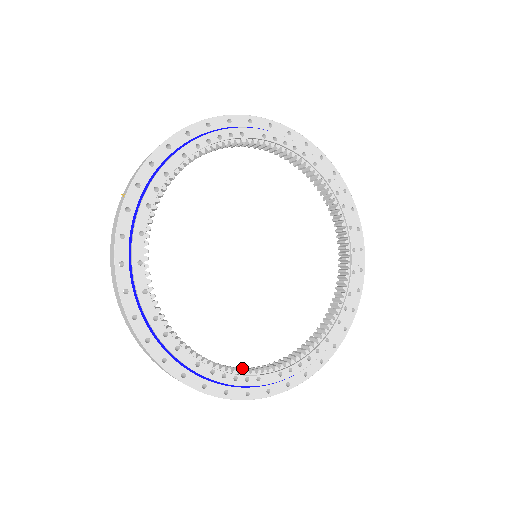
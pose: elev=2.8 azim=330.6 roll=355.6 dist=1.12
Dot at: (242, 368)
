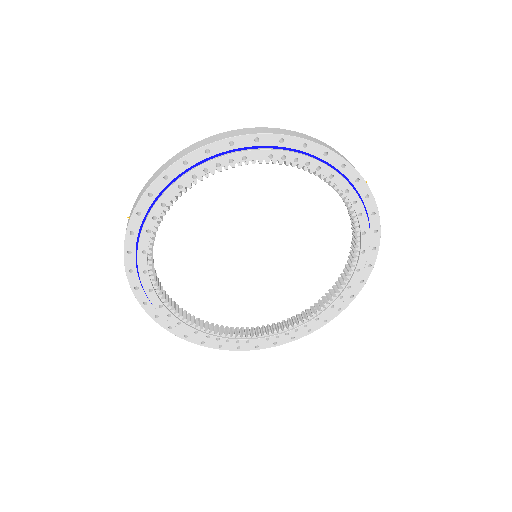
Dot at: (237, 330)
